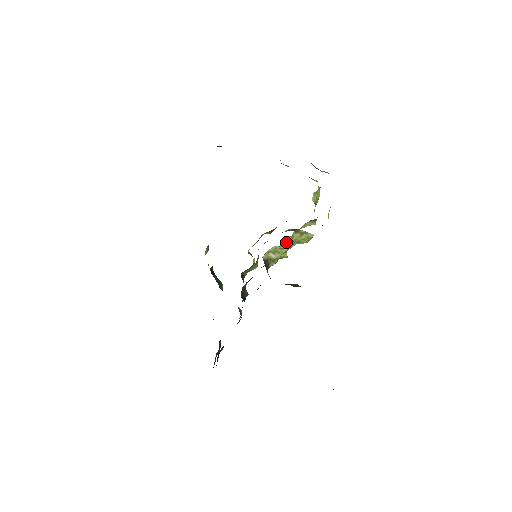
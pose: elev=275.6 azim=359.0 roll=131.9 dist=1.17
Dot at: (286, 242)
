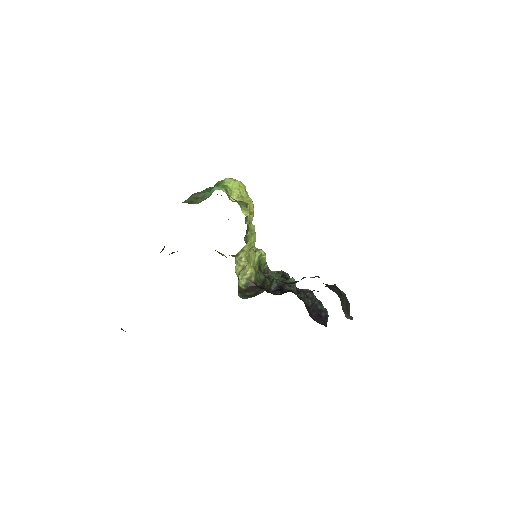
Dot at: (240, 268)
